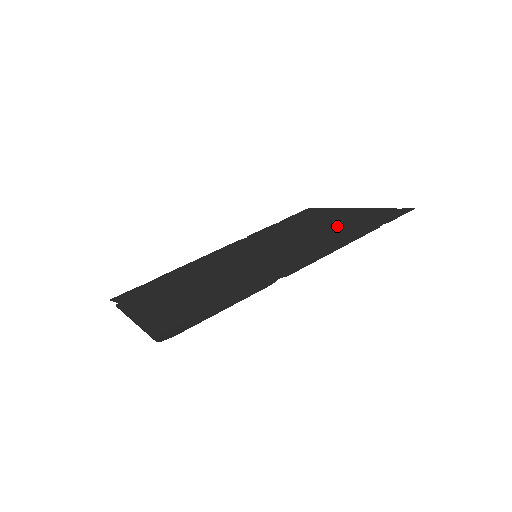
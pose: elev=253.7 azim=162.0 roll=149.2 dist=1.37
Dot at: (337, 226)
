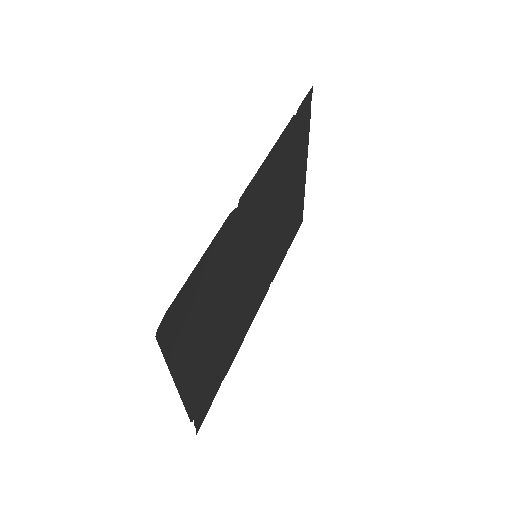
Dot at: (289, 171)
